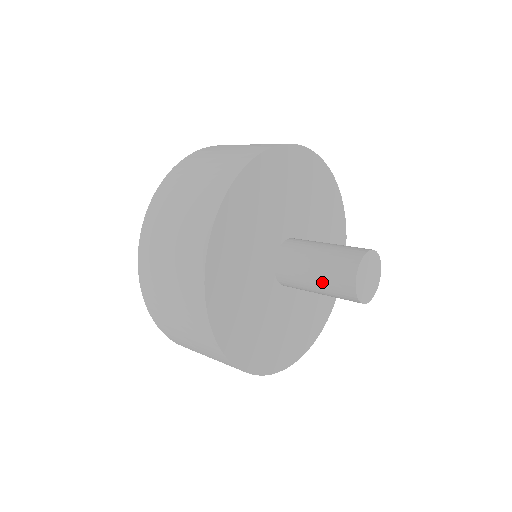
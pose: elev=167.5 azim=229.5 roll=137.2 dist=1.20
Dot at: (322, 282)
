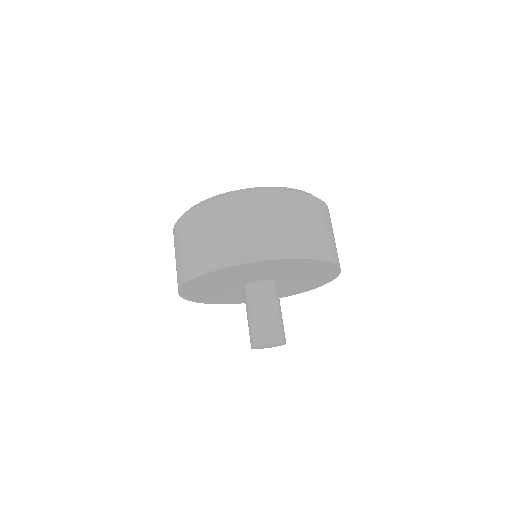
Dot at: occluded
